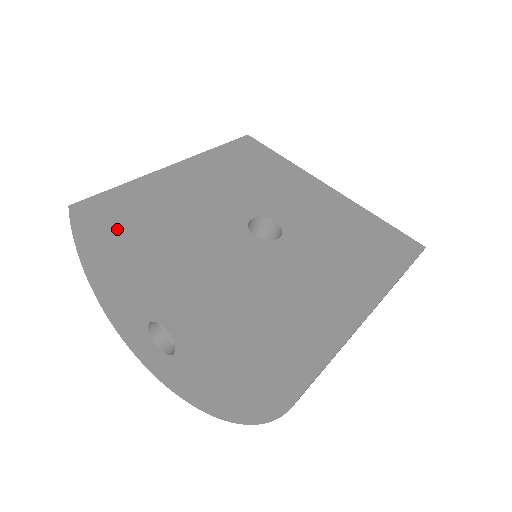
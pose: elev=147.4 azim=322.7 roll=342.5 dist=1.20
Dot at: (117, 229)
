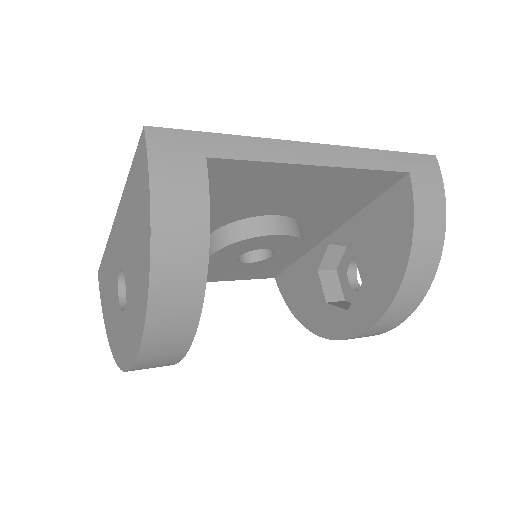
Dot at: occluded
